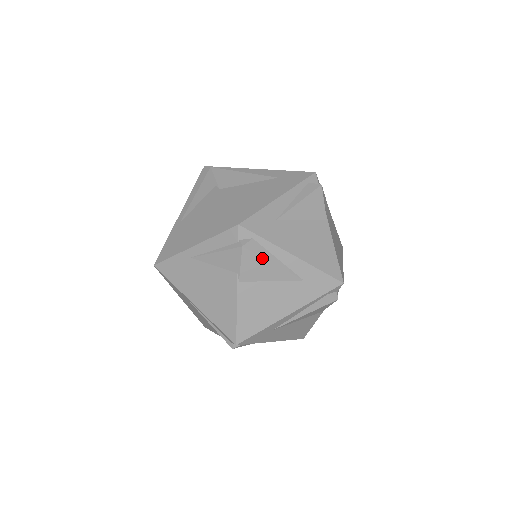
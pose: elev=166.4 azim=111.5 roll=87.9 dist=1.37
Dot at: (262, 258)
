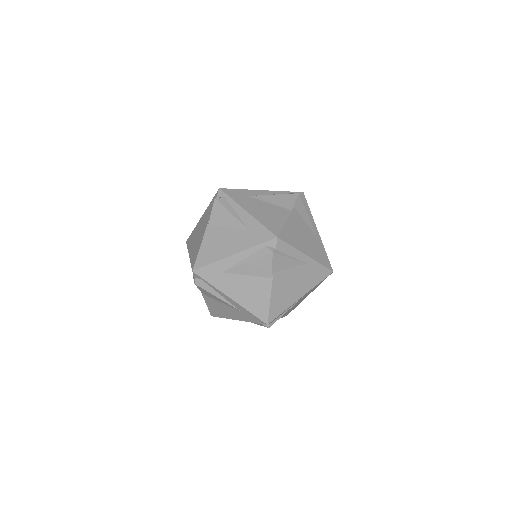
Dot at: (209, 292)
